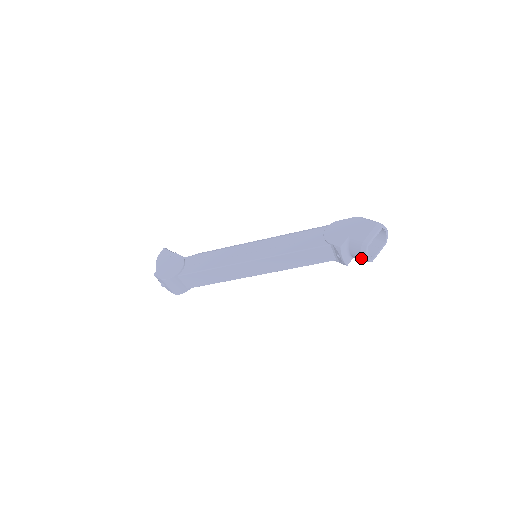
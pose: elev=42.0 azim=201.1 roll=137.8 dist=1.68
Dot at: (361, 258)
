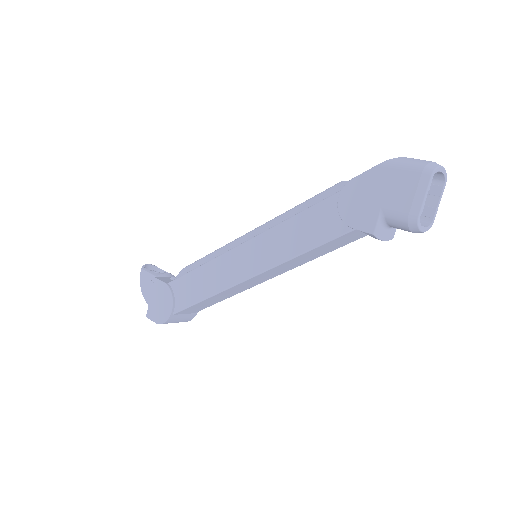
Dot at: (413, 232)
